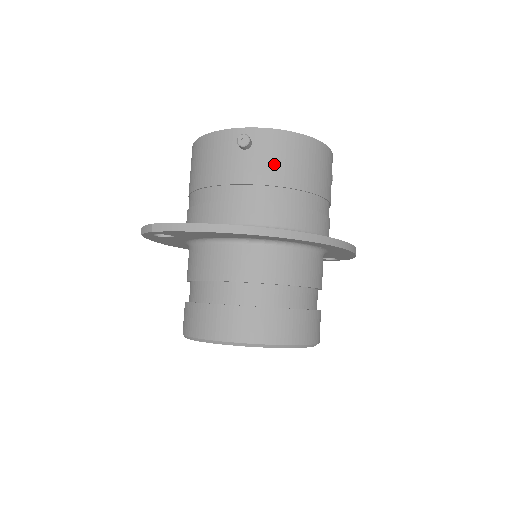
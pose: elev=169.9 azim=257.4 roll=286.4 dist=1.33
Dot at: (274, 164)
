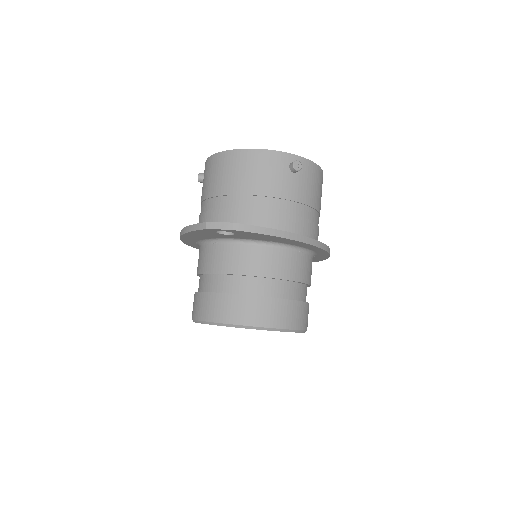
Dot at: (310, 189)
